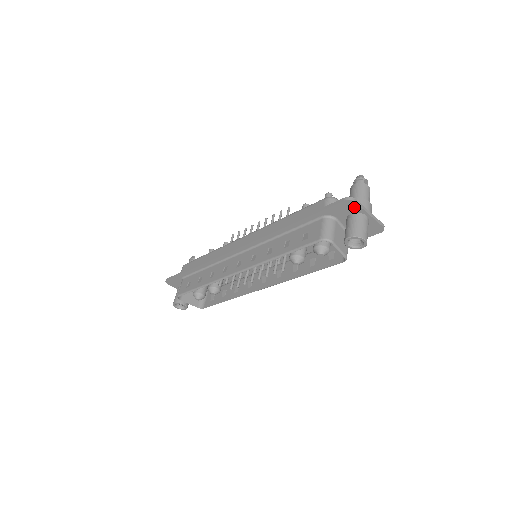
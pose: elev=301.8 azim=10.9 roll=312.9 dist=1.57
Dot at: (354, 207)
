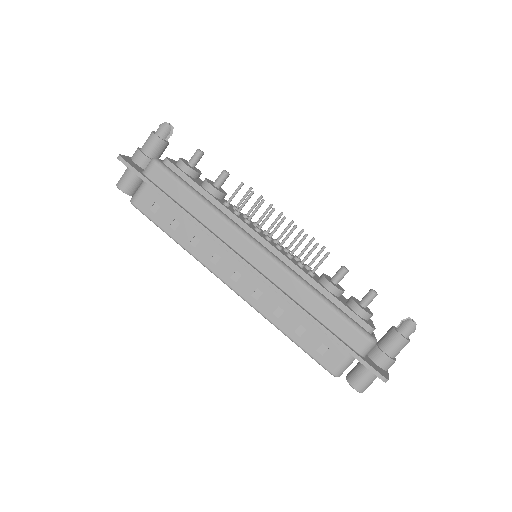
Dot at: occluded
